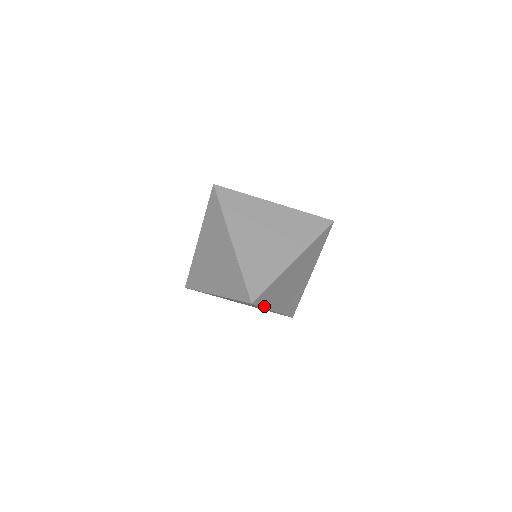
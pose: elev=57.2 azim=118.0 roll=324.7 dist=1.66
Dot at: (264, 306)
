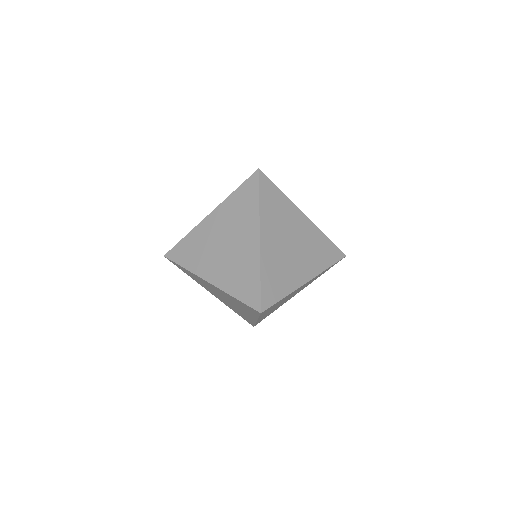
Dot at: occluded
